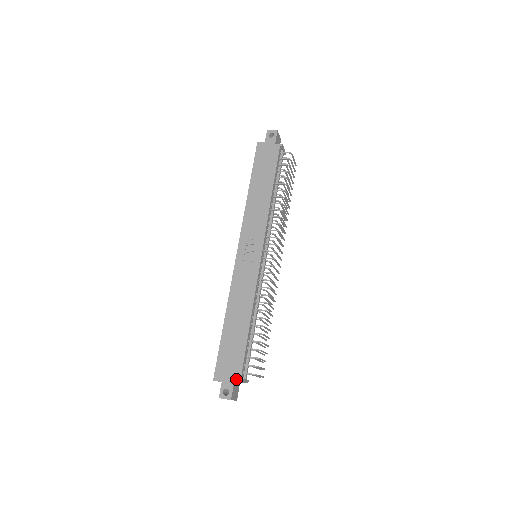
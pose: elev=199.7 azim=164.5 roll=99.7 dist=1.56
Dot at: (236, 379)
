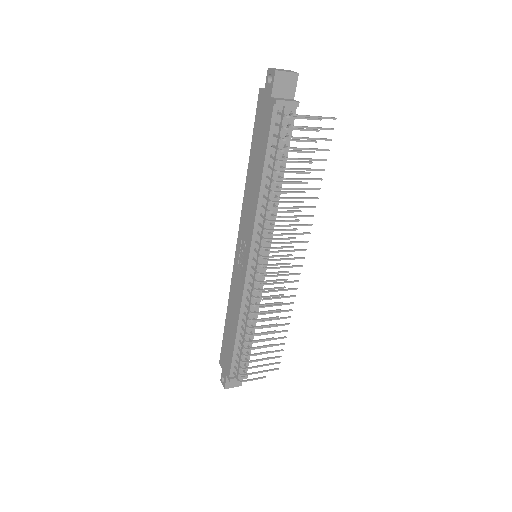
Dot at: (227, 375)
